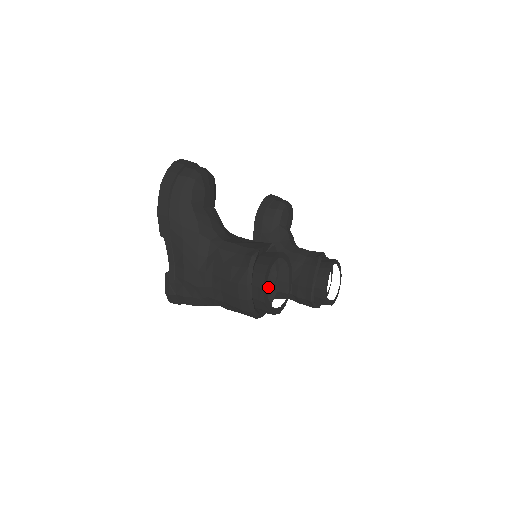
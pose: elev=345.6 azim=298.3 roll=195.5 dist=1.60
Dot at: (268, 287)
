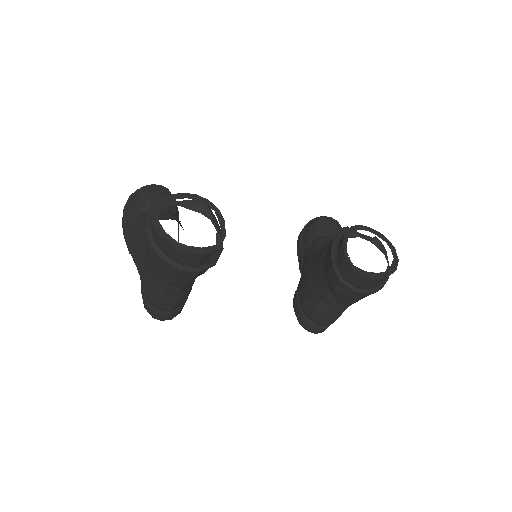
Dot at: (312, 301)
